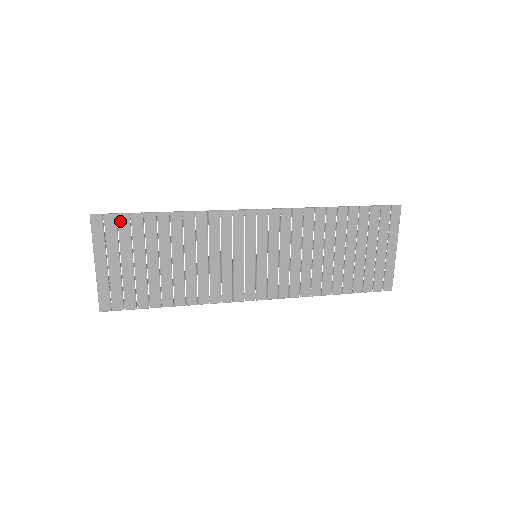
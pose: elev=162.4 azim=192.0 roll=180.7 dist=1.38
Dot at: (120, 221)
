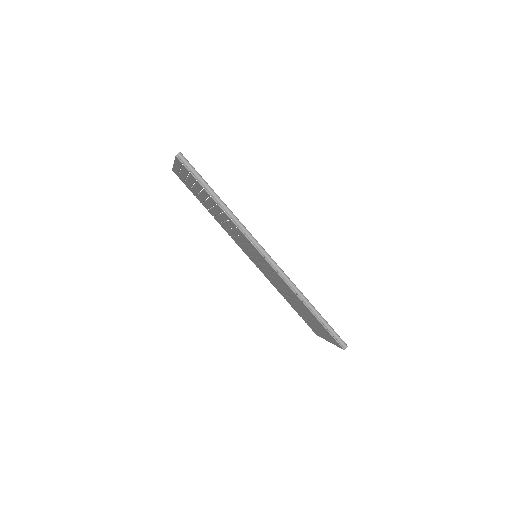
Dot at: (191, 174)
